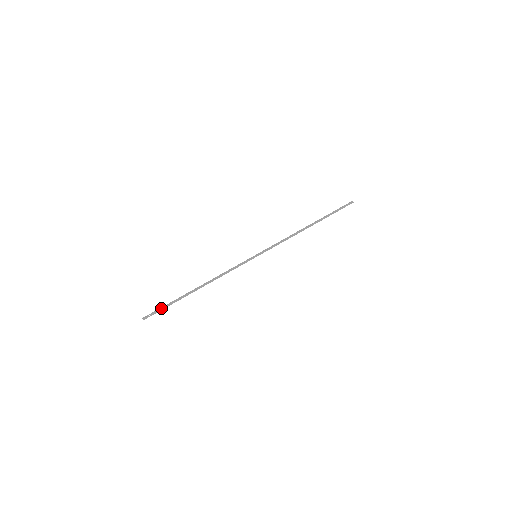
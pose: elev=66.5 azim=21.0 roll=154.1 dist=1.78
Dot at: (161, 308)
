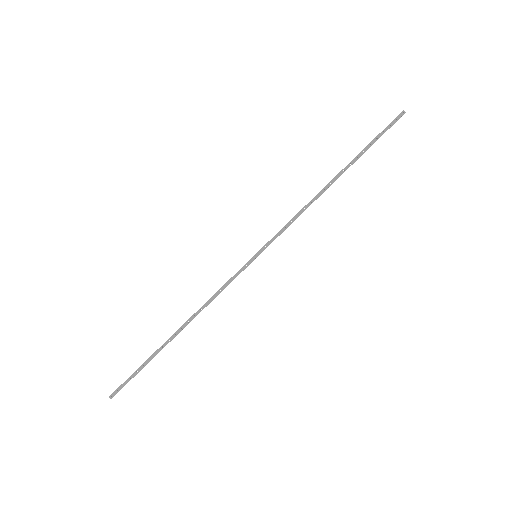
Dot at: (131, 375)
